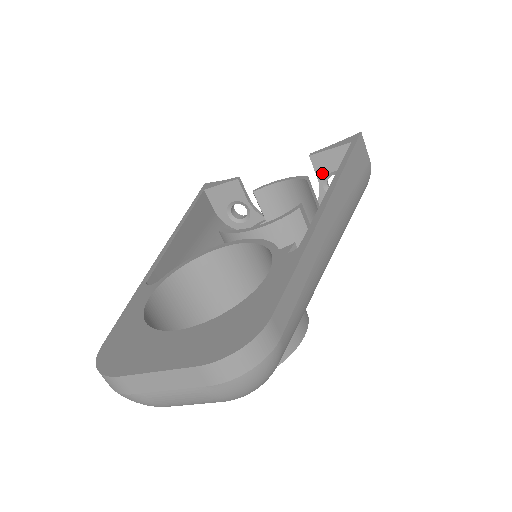
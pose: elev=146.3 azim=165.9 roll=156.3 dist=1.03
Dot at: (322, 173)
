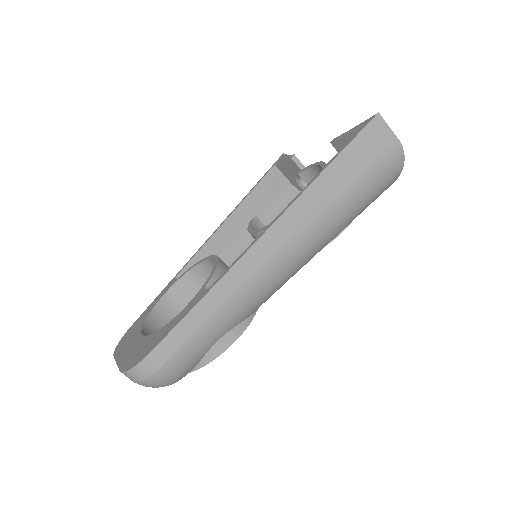
Dot at: occluded
